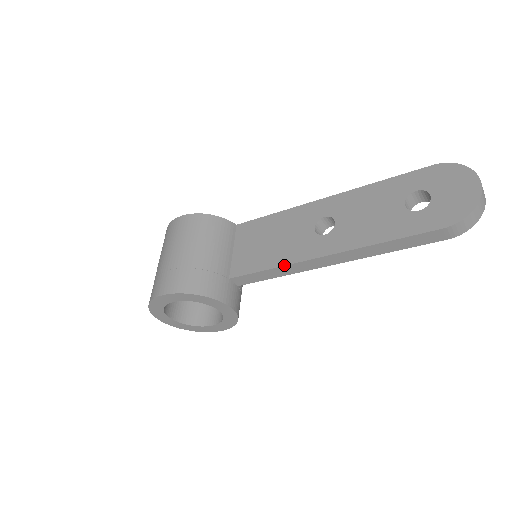
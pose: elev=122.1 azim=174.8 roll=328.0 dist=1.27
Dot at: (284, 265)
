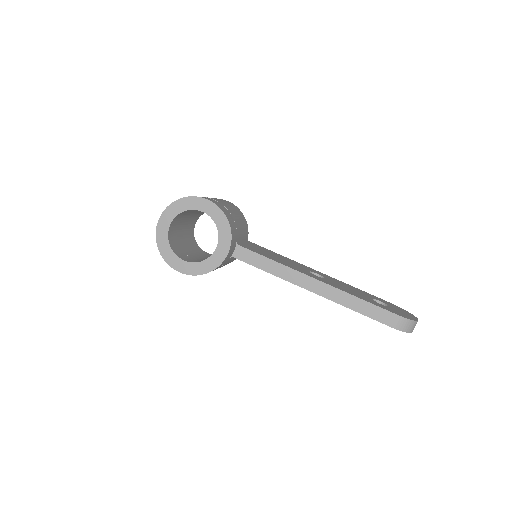
Dot at: (284, 265)
